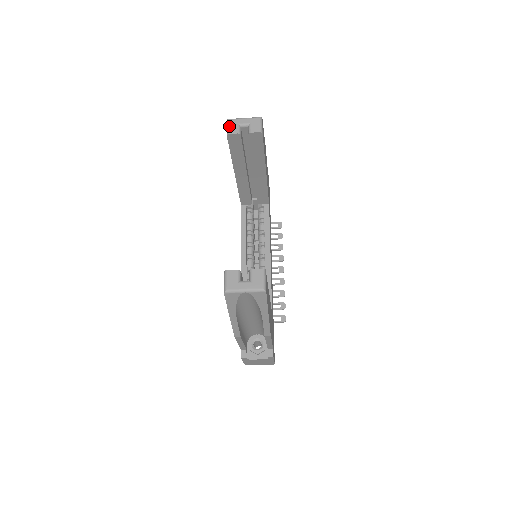
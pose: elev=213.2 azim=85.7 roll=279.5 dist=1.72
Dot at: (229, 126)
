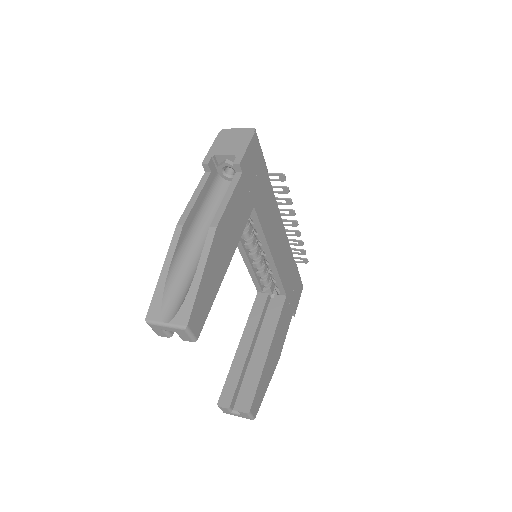
Dot at: (153, 330)
